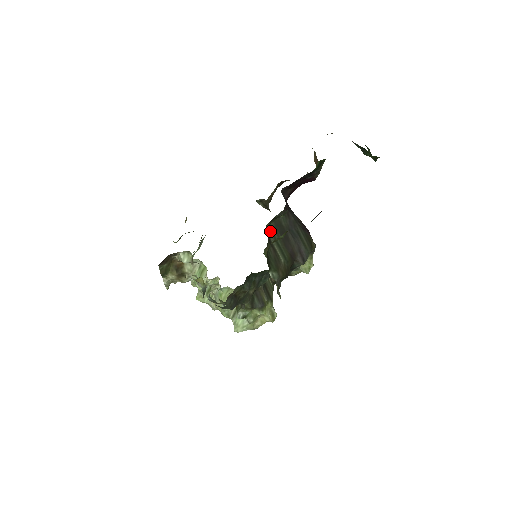
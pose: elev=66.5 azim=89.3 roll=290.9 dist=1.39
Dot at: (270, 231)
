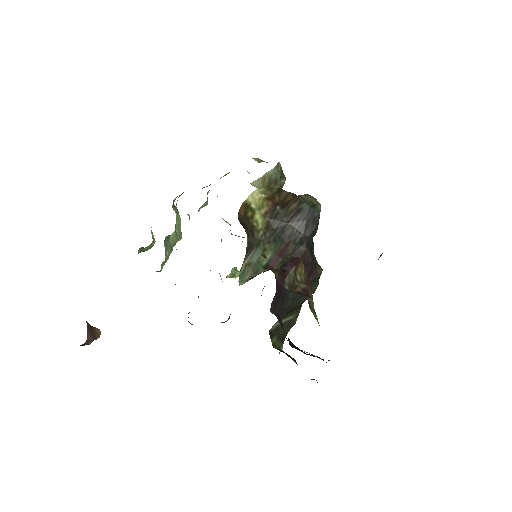
Dot at: (274, 324)
